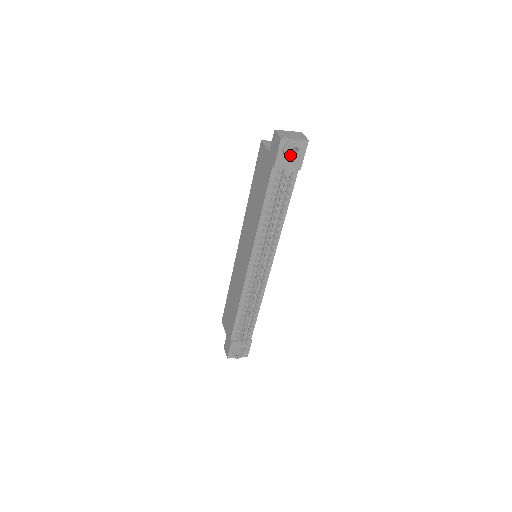
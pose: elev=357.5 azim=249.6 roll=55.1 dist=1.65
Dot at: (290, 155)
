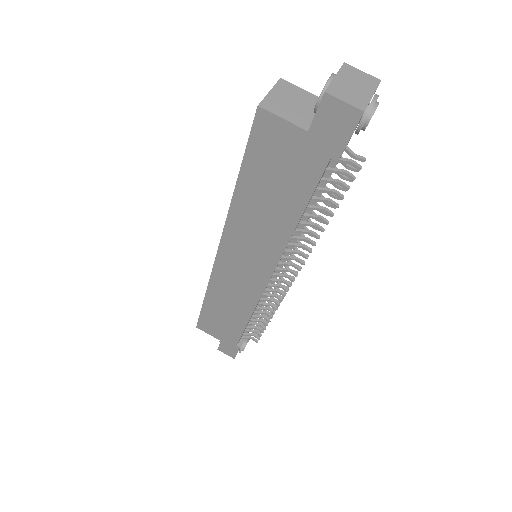
Dot at: (365, 127)
